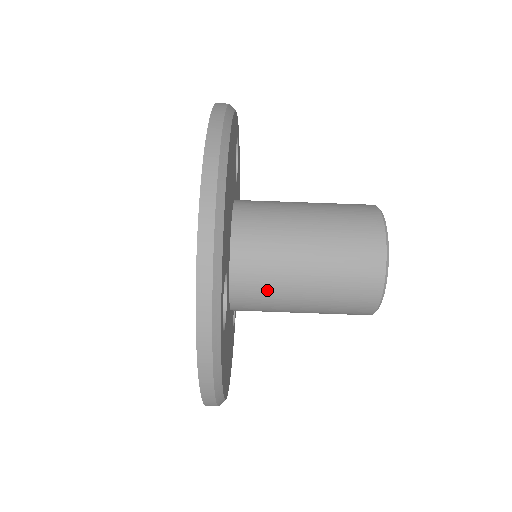
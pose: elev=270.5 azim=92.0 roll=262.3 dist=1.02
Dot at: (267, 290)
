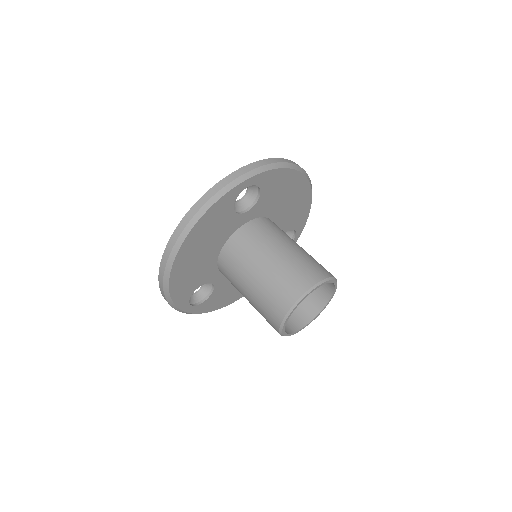
Dot at: (256, 241)
